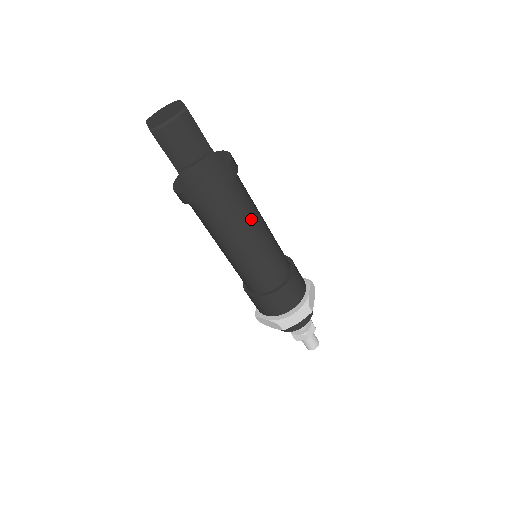
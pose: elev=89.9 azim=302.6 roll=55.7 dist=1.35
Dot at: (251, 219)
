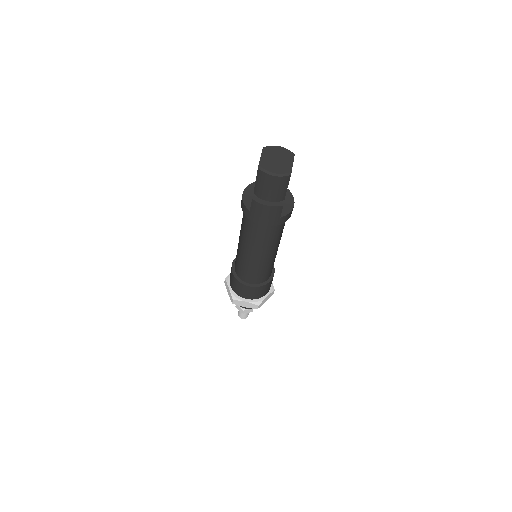
Dot at: (270, 246)
